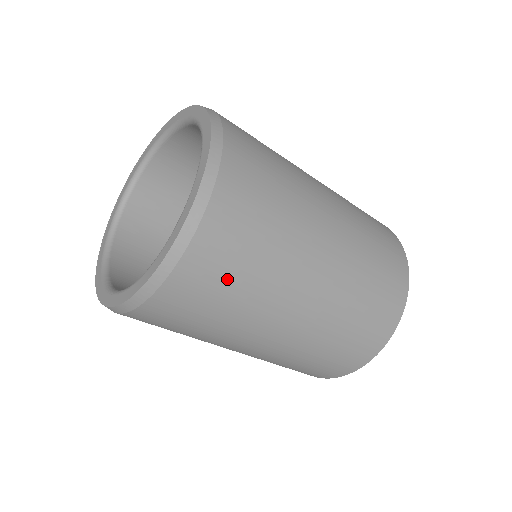
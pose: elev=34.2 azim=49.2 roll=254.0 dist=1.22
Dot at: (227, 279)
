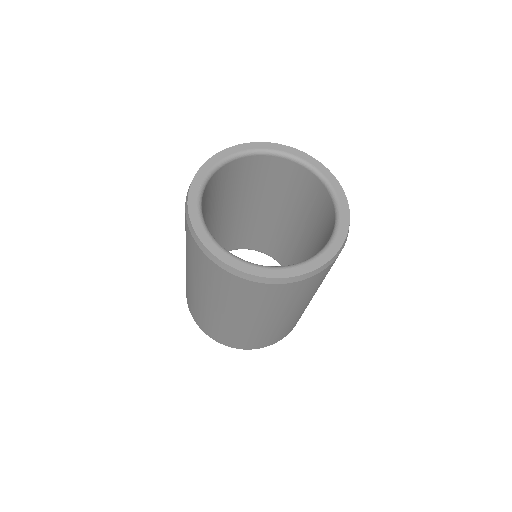
Dot at: occluded
